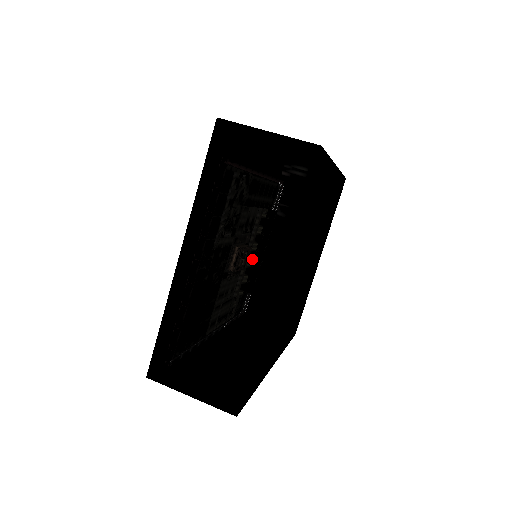
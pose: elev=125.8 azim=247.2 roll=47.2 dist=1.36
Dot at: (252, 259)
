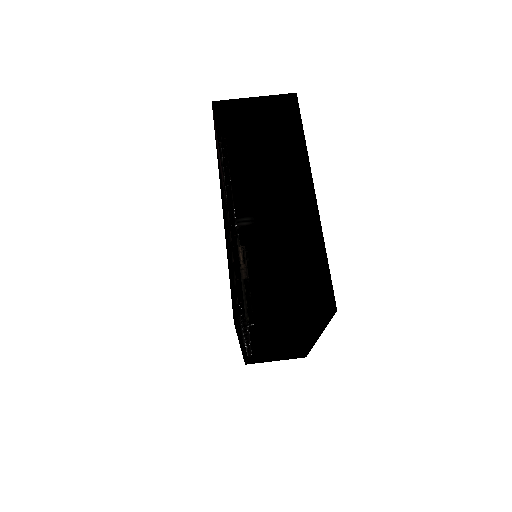
Dot at: (244, 285)
